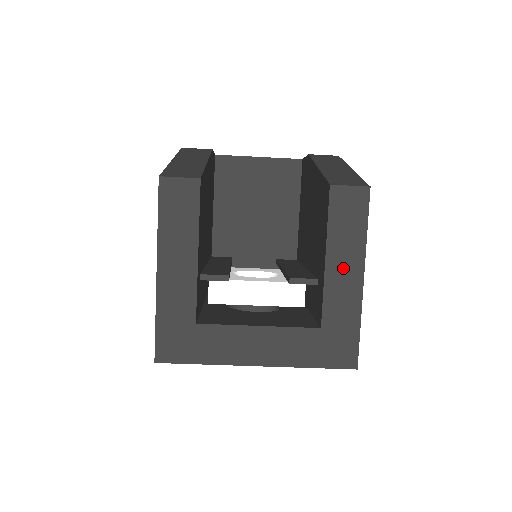
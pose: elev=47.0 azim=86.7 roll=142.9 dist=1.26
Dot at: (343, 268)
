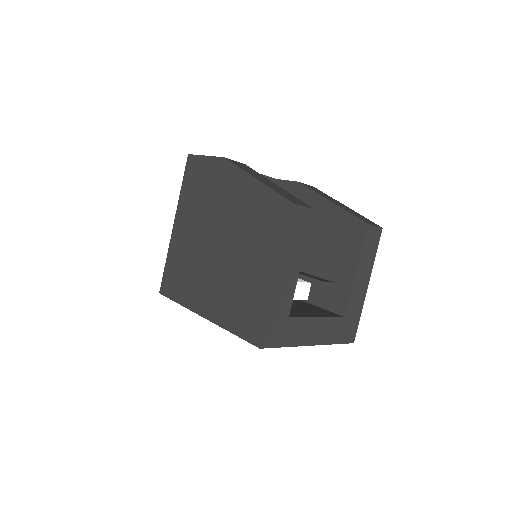
Dot at: (362, 278)
